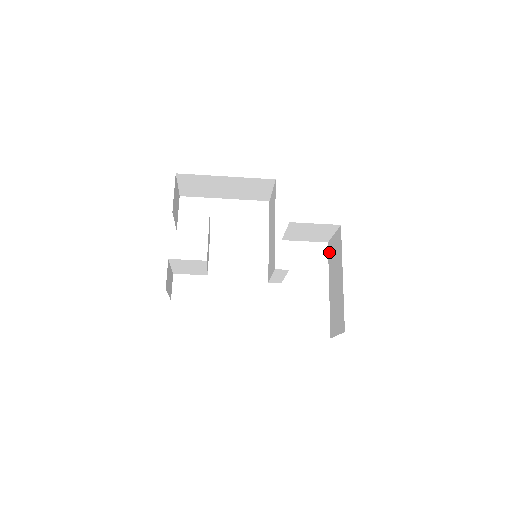
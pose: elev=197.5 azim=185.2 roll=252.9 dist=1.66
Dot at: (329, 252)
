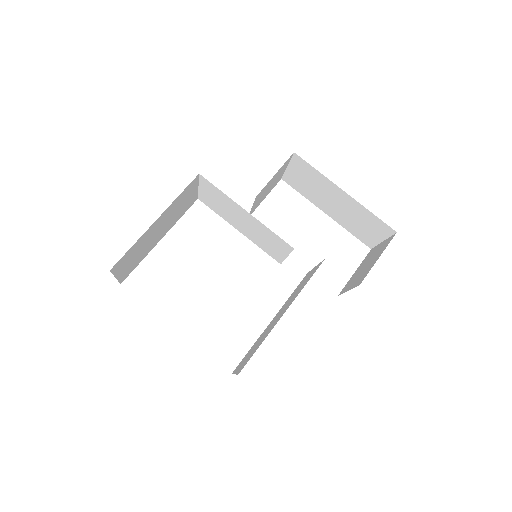
Dot at: (293, 185)
